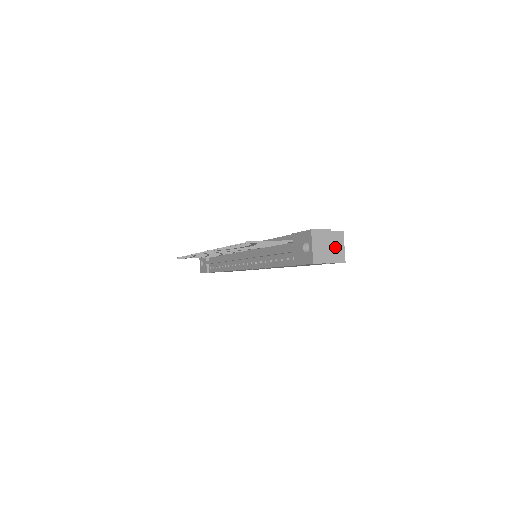
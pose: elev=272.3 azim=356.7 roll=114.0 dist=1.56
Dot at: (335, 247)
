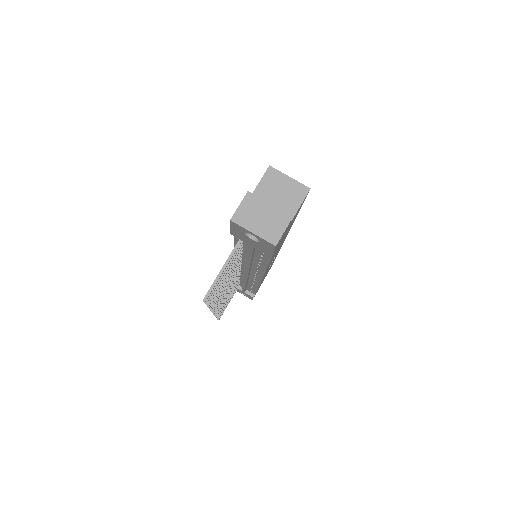
Dot at: (281, 191)
